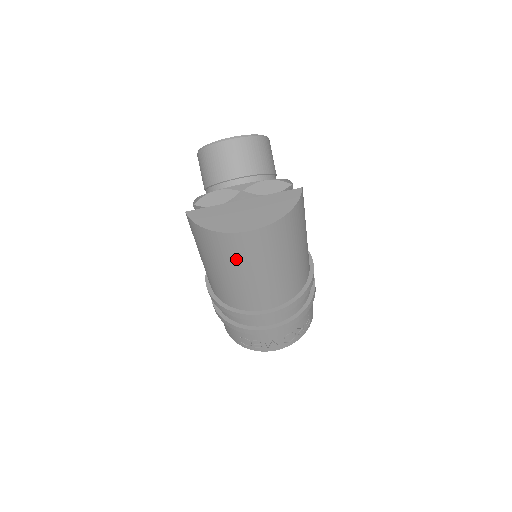
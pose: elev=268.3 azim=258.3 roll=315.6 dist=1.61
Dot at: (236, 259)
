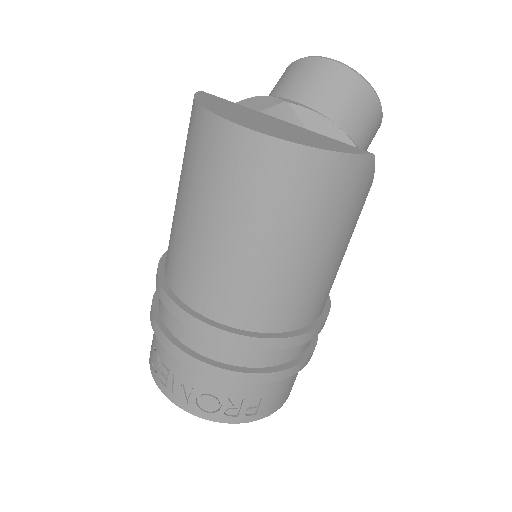
Dot at: (204, 177)
